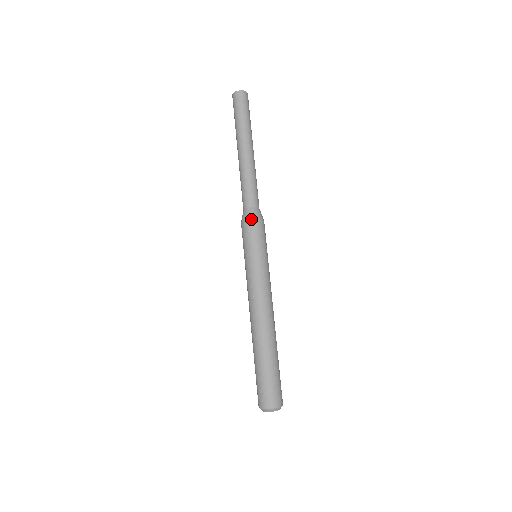
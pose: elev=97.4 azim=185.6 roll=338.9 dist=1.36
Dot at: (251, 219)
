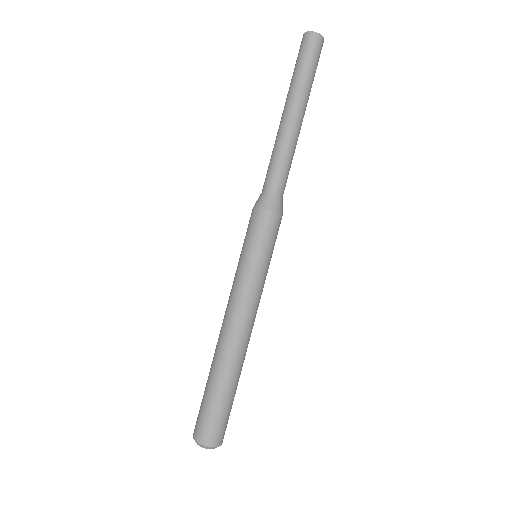
Dot at: (280, 213)
